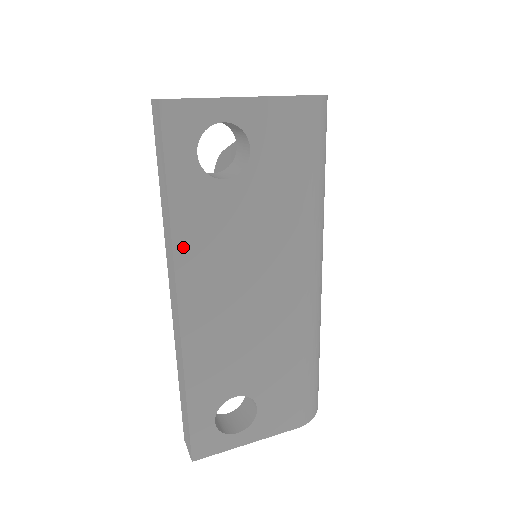
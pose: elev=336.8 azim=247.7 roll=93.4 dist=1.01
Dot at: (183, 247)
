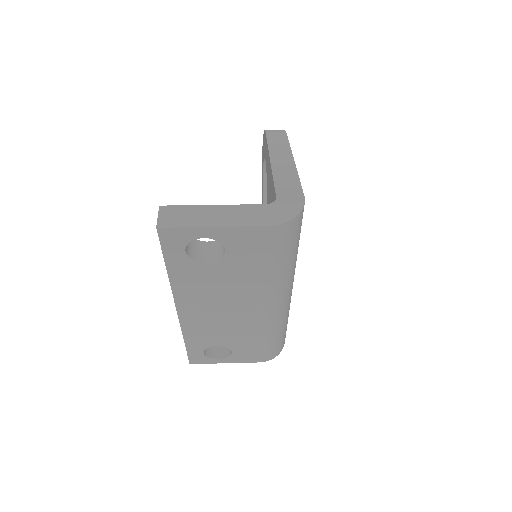
Dot at: (178, 289)
